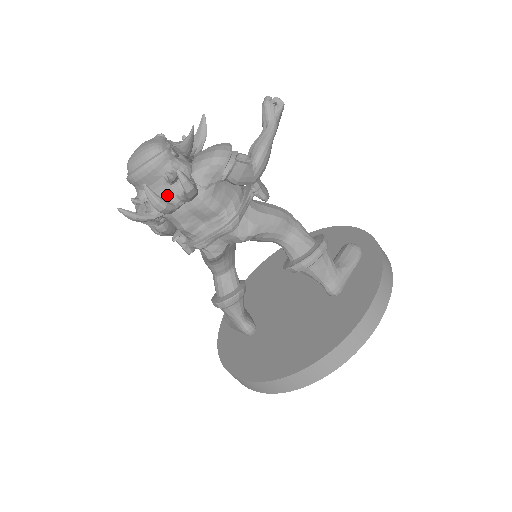
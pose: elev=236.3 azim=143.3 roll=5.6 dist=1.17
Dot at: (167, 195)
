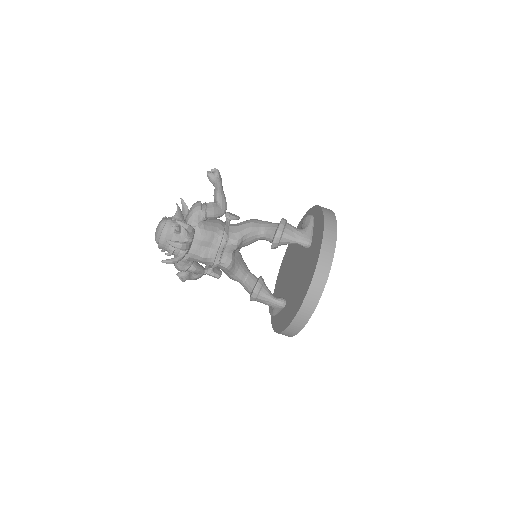
Dot at: (181, 241)
